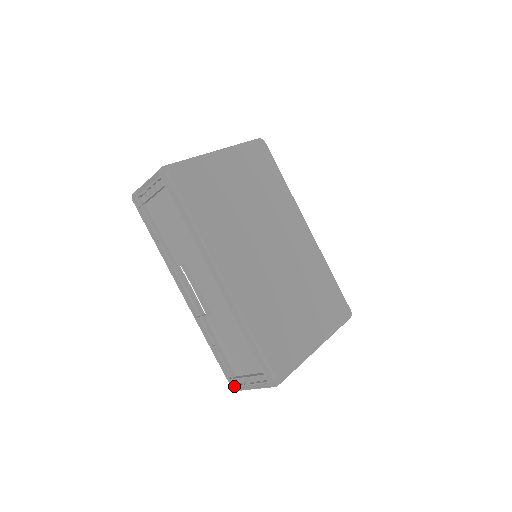
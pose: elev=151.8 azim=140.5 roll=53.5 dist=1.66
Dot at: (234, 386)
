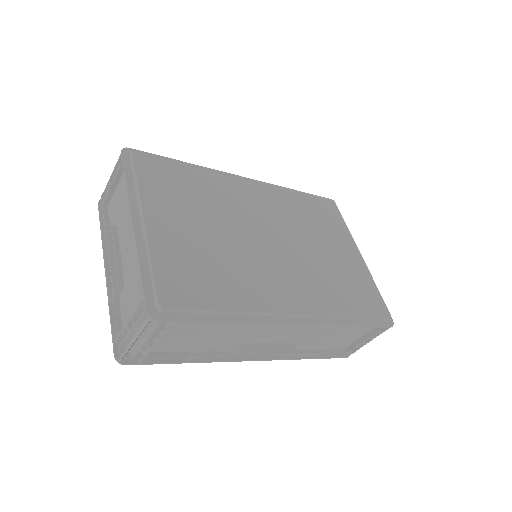
Dot at: (346, 355)
